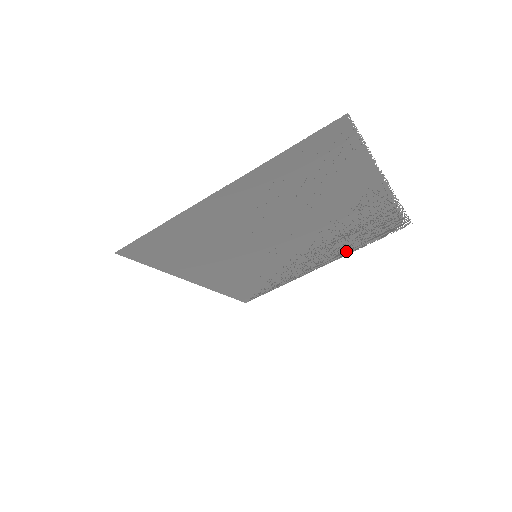
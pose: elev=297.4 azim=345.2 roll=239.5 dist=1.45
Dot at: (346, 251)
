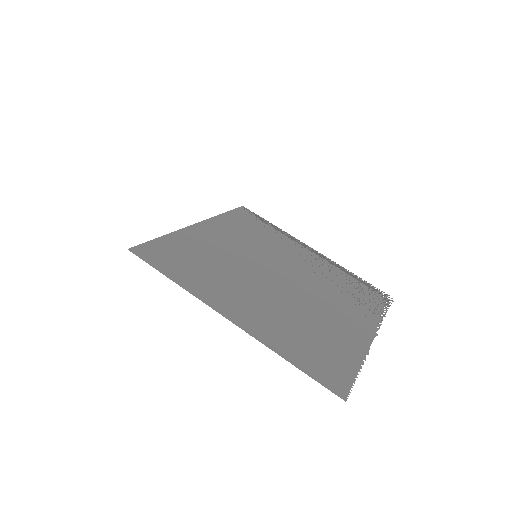
Dot at: (336, 266)
